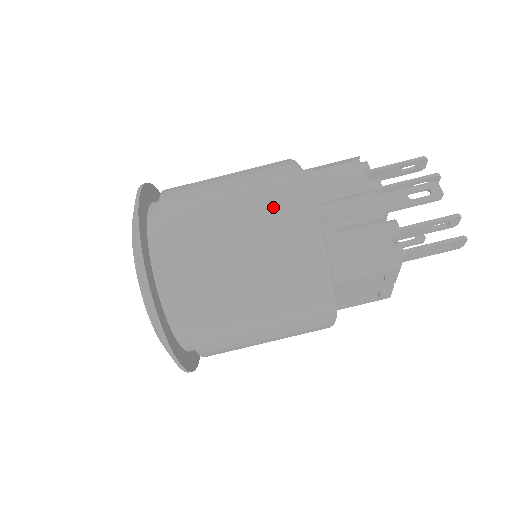
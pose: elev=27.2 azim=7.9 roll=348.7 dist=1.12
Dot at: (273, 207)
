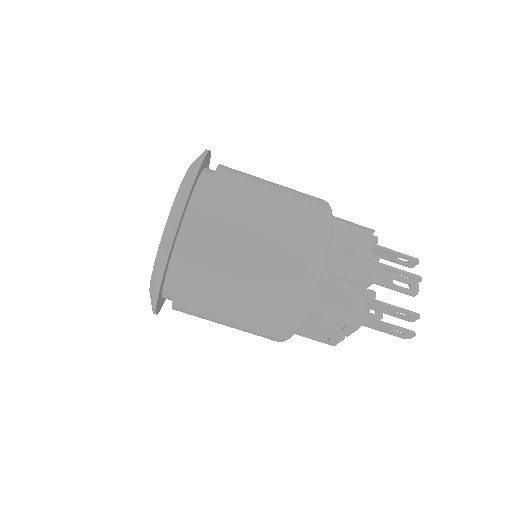
Dot at: (299, 229)
